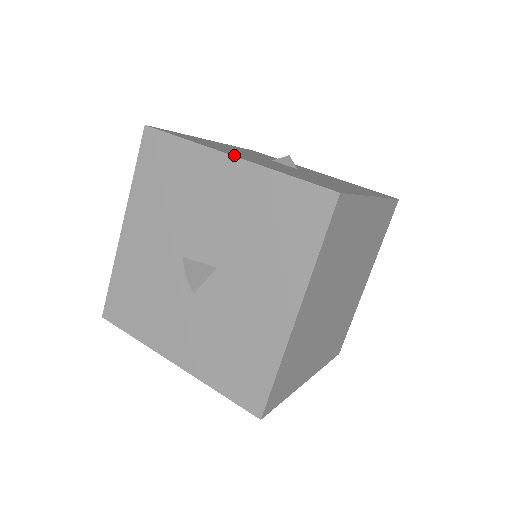
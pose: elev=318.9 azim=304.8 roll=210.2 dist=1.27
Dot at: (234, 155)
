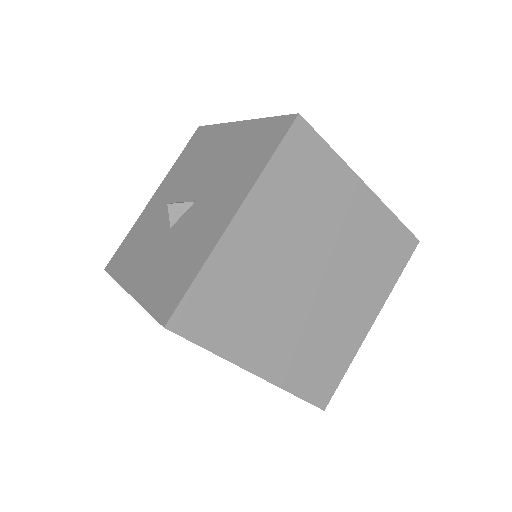
Dot at: occluded
